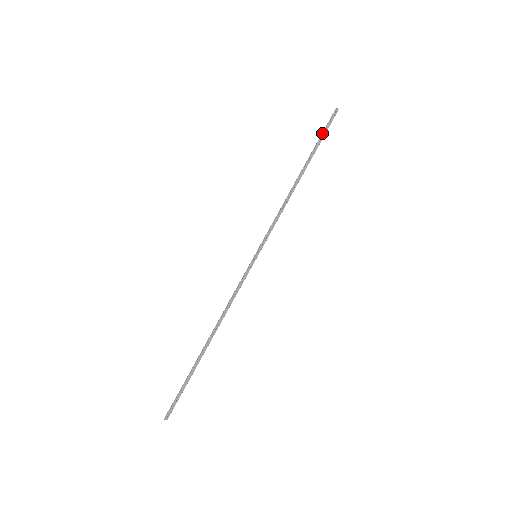
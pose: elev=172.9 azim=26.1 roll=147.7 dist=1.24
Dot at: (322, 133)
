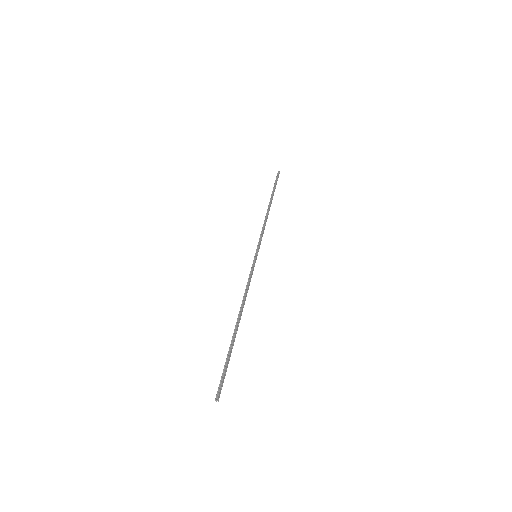
Dot at: (275, 183)
